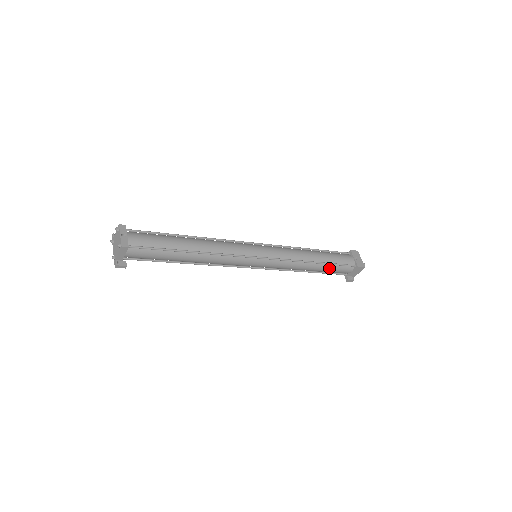
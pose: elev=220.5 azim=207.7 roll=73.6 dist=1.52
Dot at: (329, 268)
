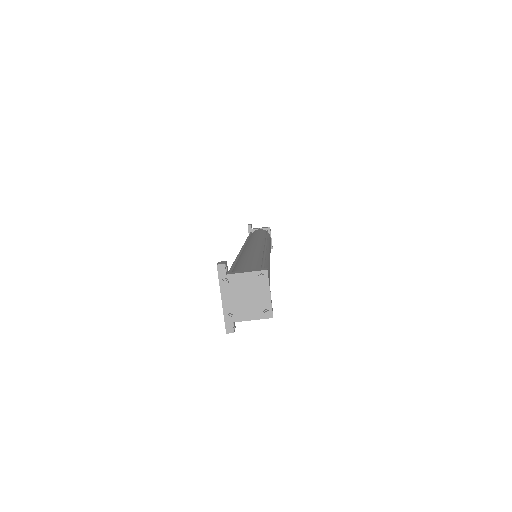
Dot at: occluded
